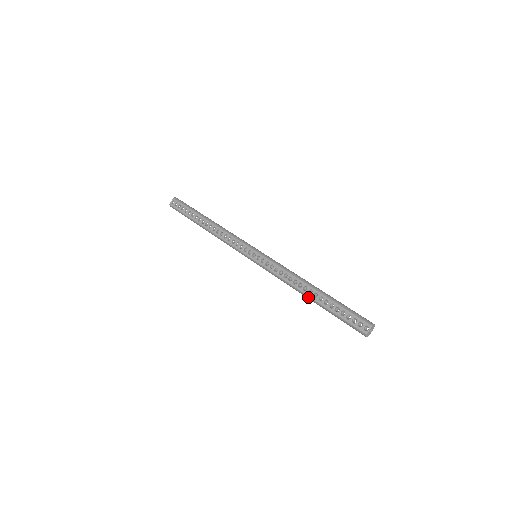
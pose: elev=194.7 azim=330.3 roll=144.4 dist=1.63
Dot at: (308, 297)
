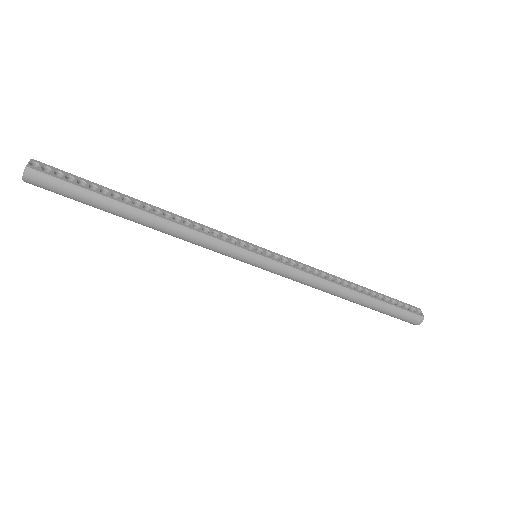
Dot at: (355, 293)
